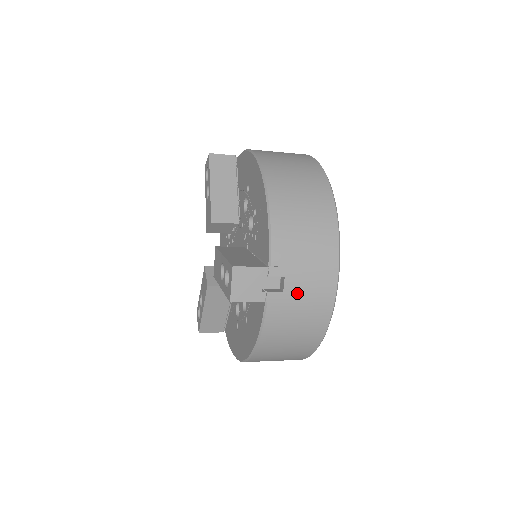
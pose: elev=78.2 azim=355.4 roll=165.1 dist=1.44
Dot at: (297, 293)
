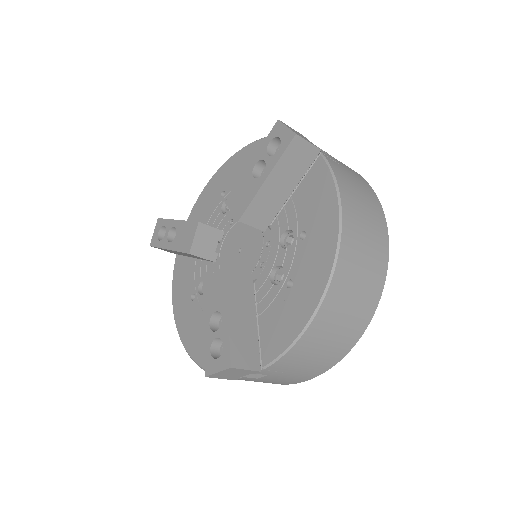
Dot at: (267, 380)
